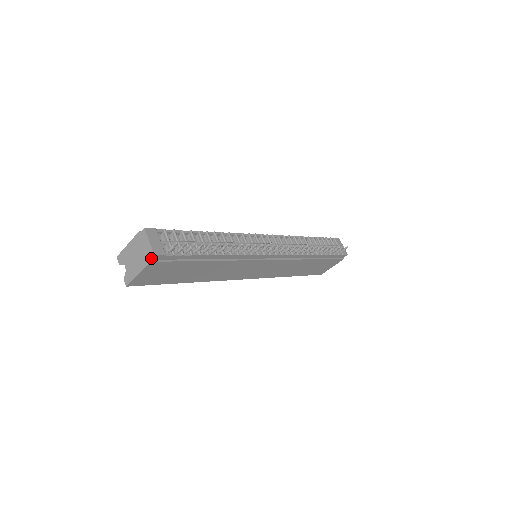
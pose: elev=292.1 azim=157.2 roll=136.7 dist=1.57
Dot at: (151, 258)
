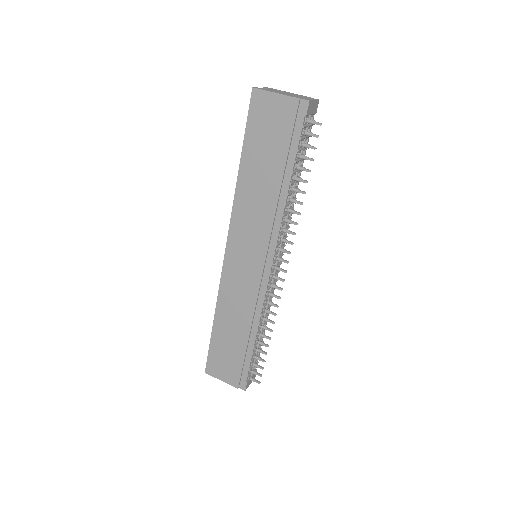
Dot at: (303, 100)
